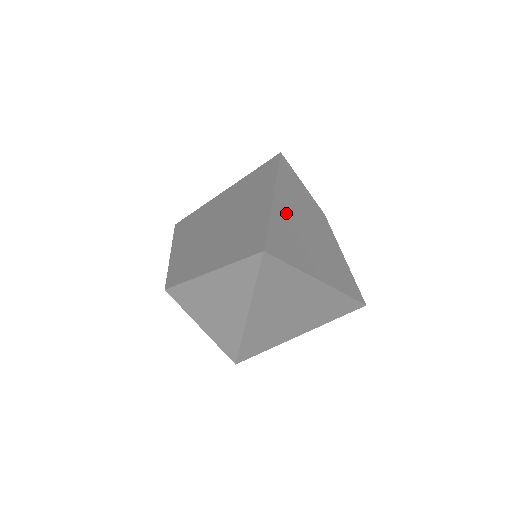
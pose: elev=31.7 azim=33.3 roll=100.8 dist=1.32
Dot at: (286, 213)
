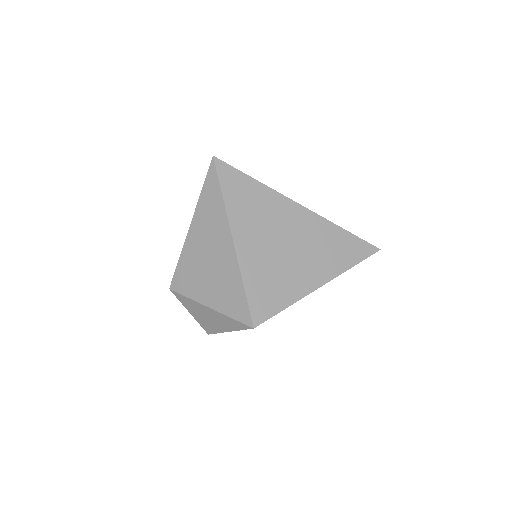
Dot at: occluded
